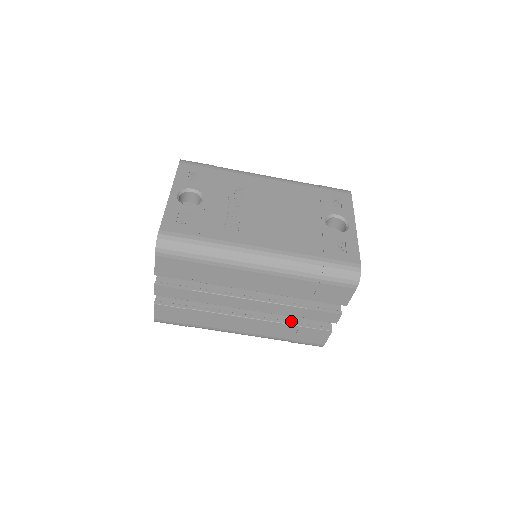
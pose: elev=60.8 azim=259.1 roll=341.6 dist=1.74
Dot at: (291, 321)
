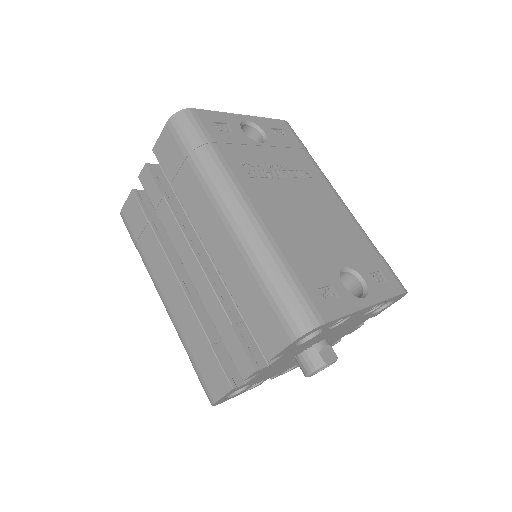
Dot at: (211, 333)
